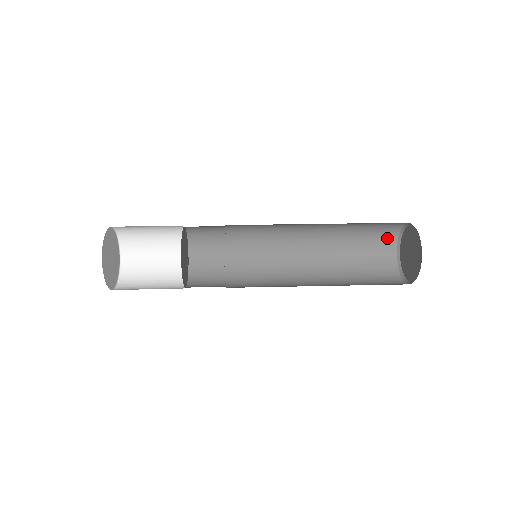
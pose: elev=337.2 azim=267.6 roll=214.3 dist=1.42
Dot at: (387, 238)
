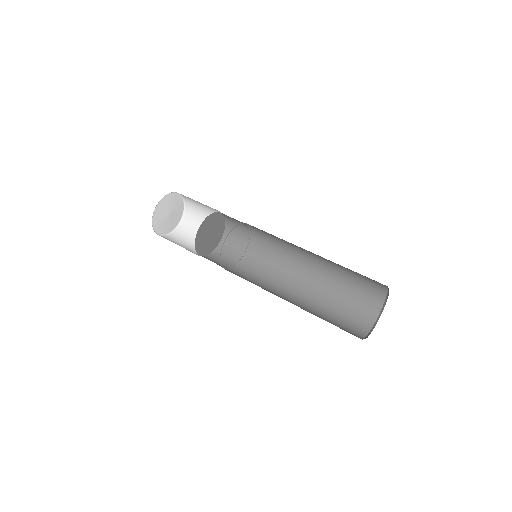
Dot at: (378, 283)
